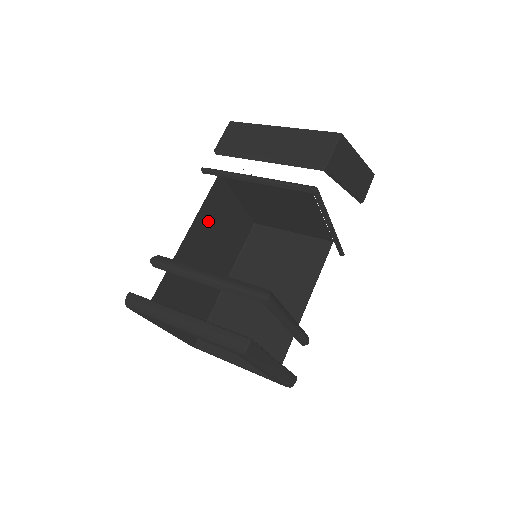
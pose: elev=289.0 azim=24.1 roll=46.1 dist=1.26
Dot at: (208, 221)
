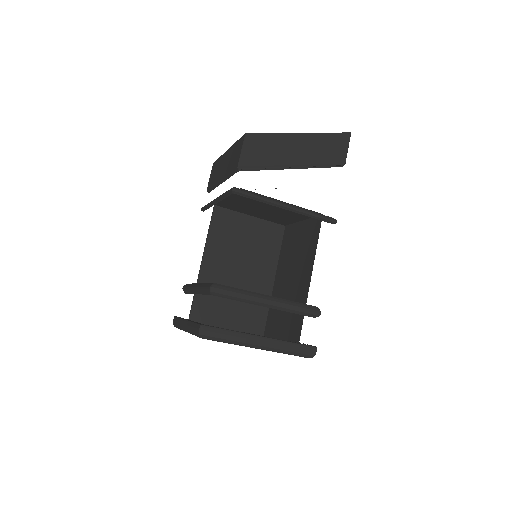
Dot at: (222, 244)
